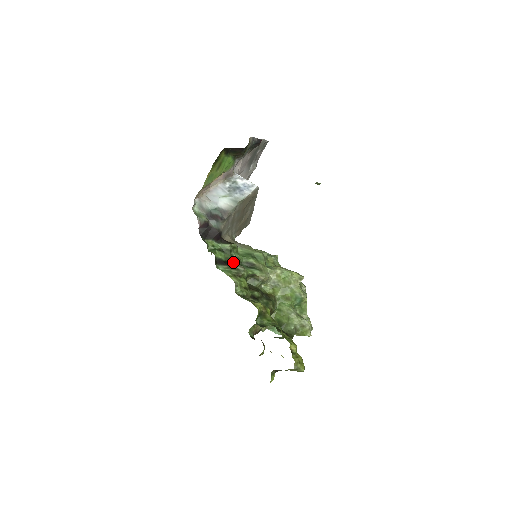
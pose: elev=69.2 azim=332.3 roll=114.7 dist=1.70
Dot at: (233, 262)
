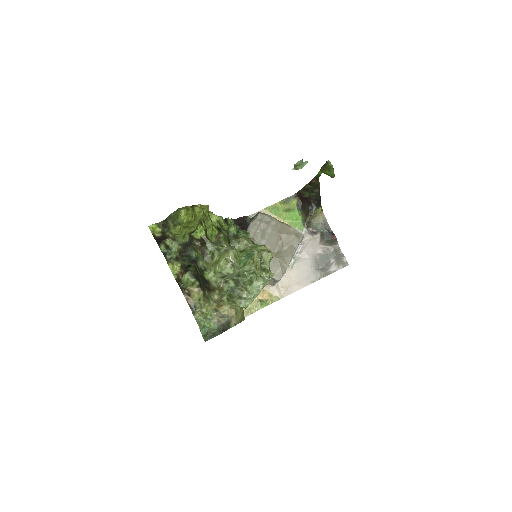
Dot at: occluded
